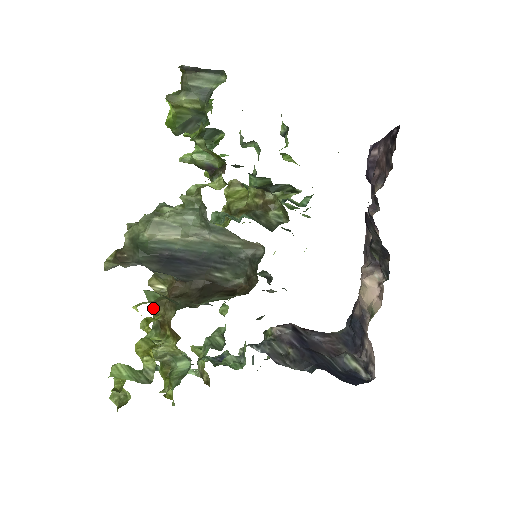
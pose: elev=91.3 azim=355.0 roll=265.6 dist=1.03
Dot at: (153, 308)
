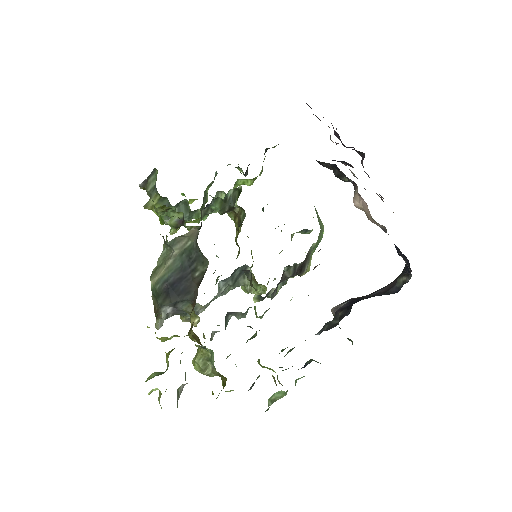
Dot at: (189, 335)
